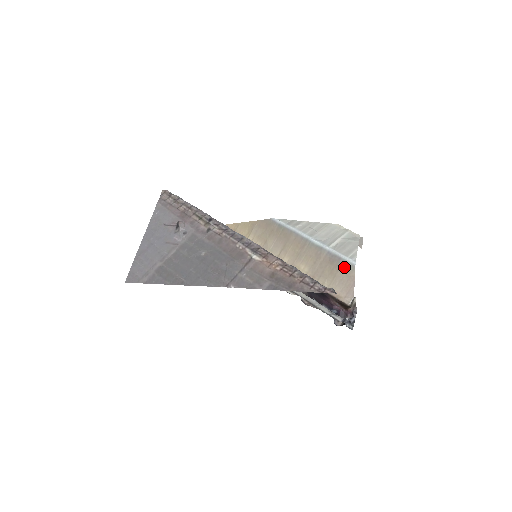
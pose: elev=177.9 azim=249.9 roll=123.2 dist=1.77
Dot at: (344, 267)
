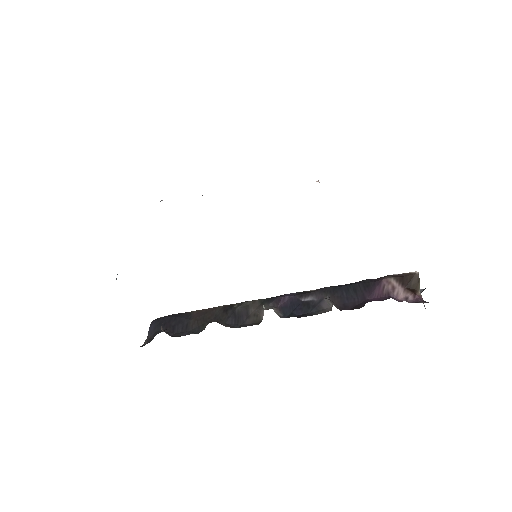
Dot at: occluded
